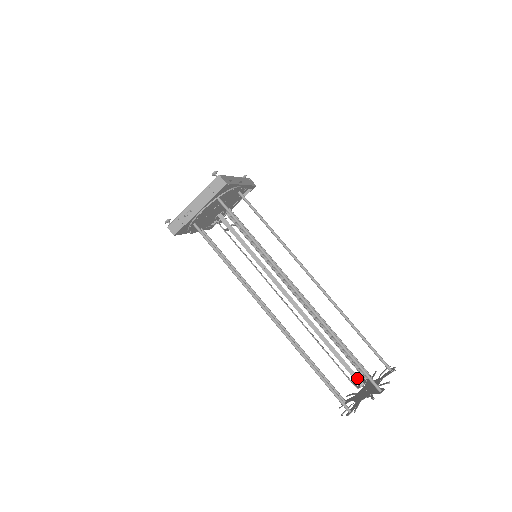
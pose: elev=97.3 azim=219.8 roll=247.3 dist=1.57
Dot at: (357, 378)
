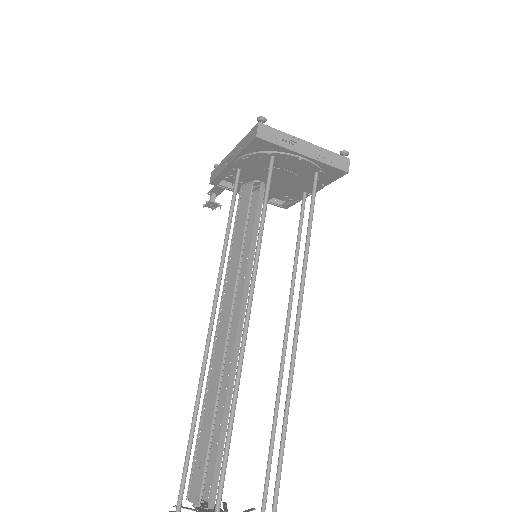
Dot at: (214, 492)
